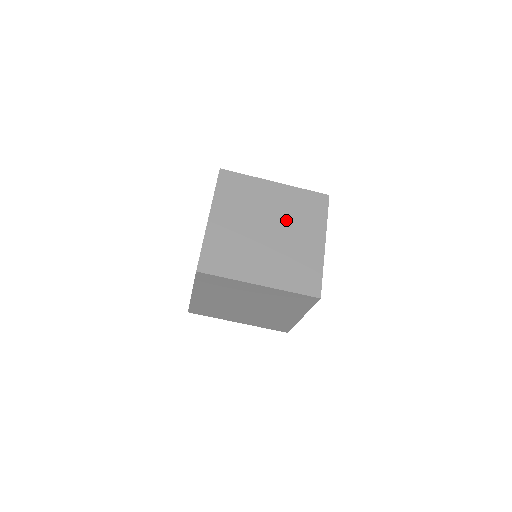
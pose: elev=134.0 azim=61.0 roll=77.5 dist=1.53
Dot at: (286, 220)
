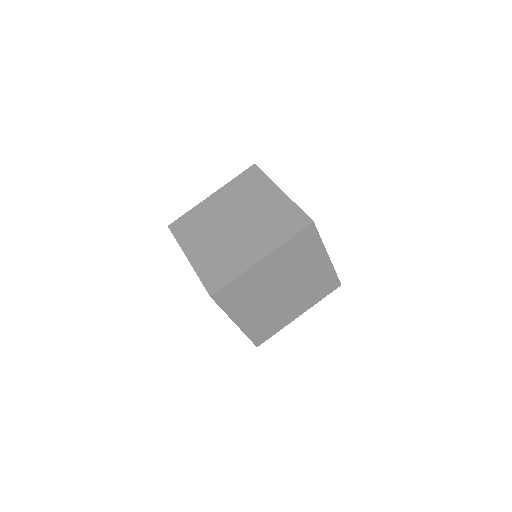
Dot at: (291, 273)
